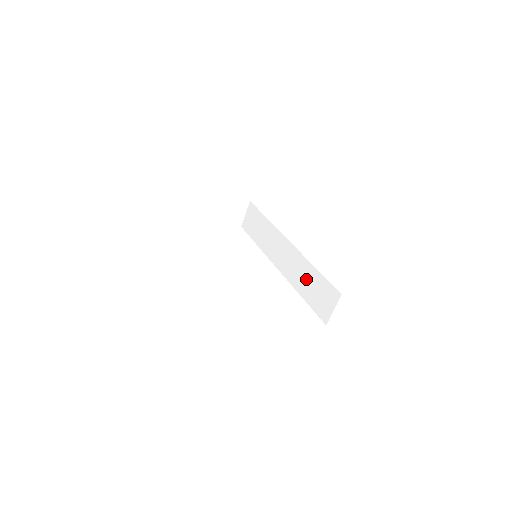
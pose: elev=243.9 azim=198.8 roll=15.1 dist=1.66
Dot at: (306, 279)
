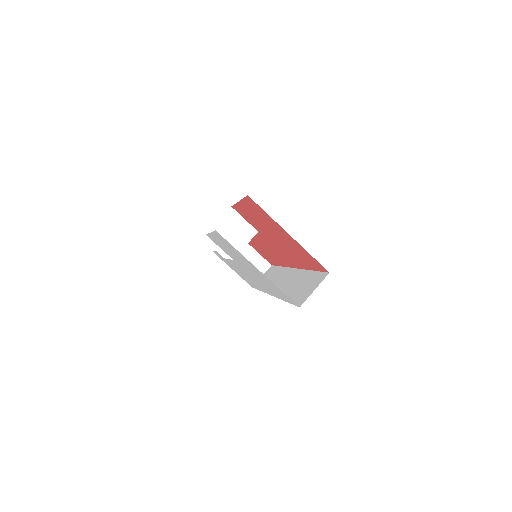
Dot at: (297, 284)
